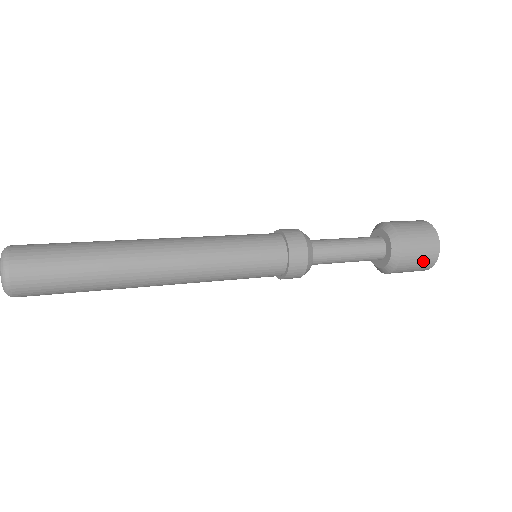
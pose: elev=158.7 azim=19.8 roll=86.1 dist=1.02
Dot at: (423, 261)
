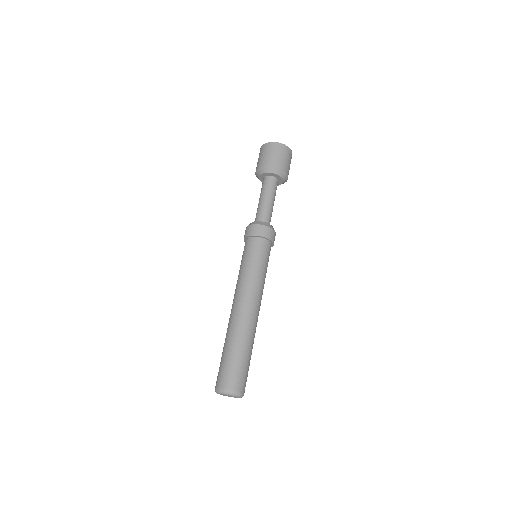
Dot at: occluded
